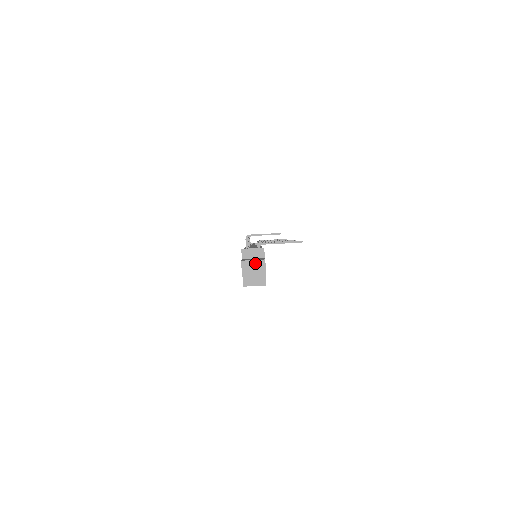
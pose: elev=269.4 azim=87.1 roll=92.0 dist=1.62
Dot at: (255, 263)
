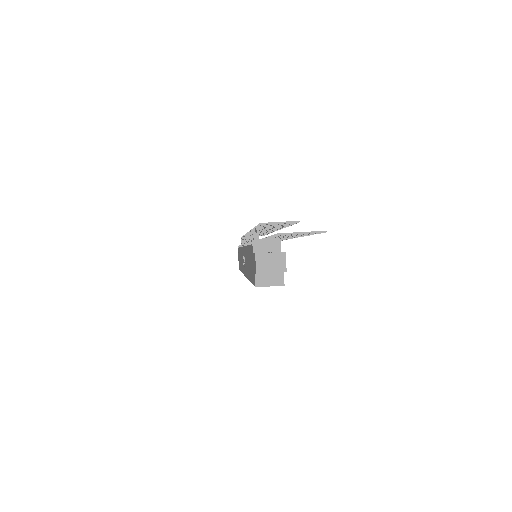
Dot at: (273, 256)
